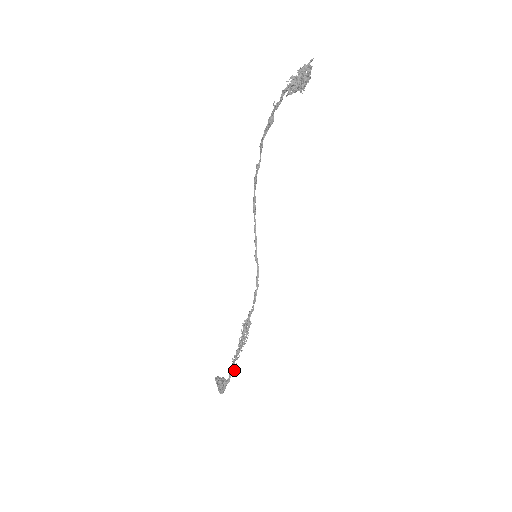
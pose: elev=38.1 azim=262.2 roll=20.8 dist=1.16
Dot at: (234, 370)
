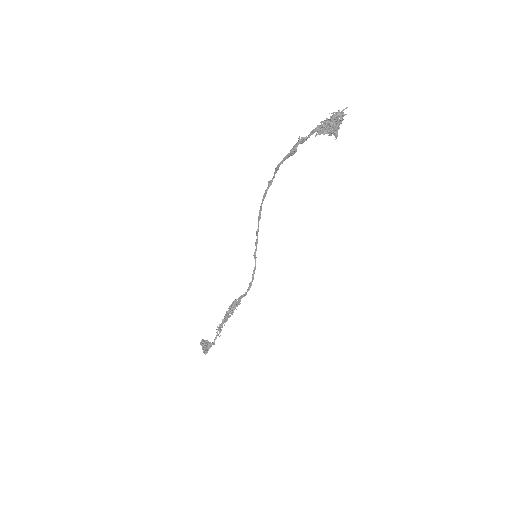
Dot at: (219, 336)
